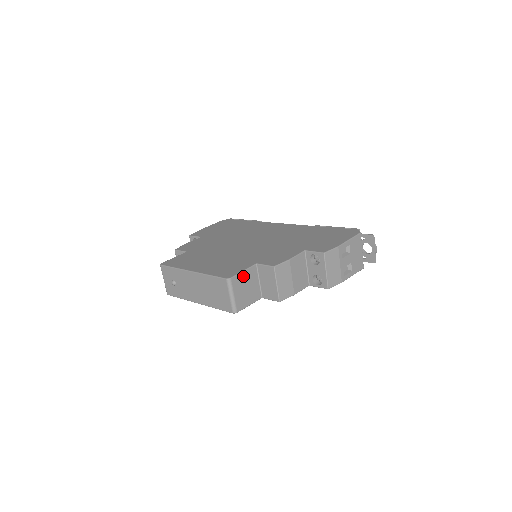
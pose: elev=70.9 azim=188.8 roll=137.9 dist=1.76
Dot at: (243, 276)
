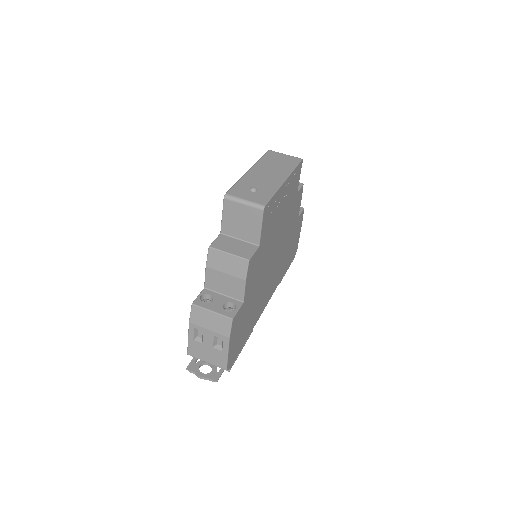
Dot at: occluded
